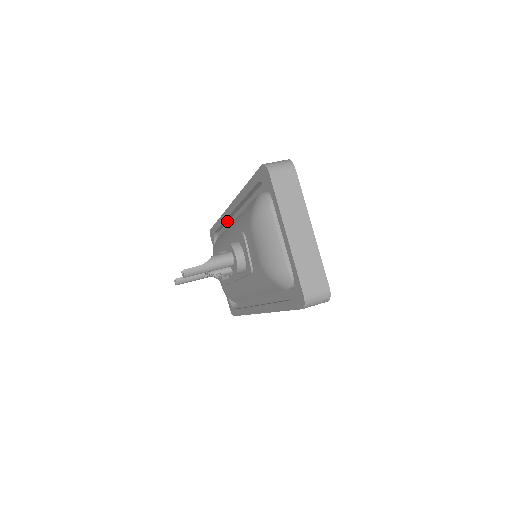
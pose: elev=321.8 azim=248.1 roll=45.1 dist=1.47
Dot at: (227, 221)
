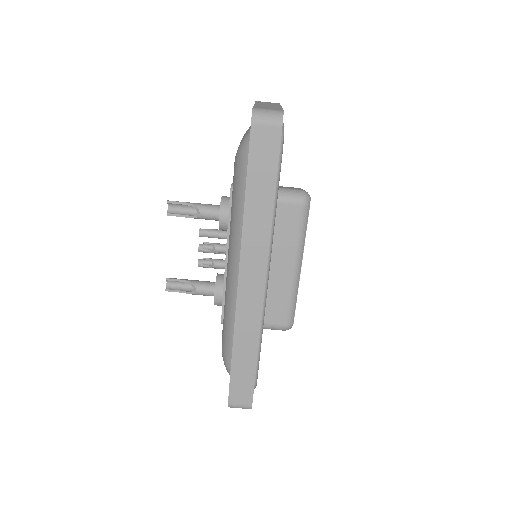
Dot at: occluded
